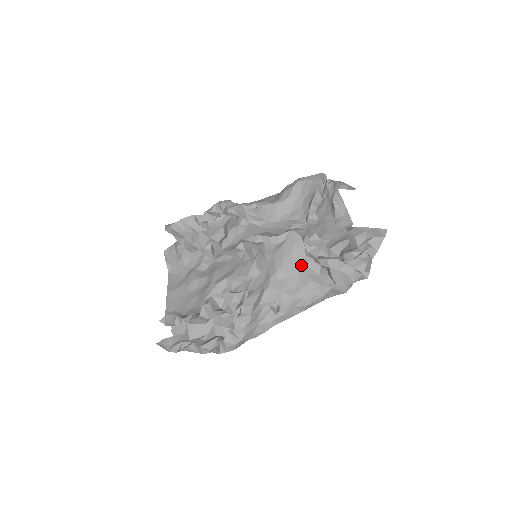
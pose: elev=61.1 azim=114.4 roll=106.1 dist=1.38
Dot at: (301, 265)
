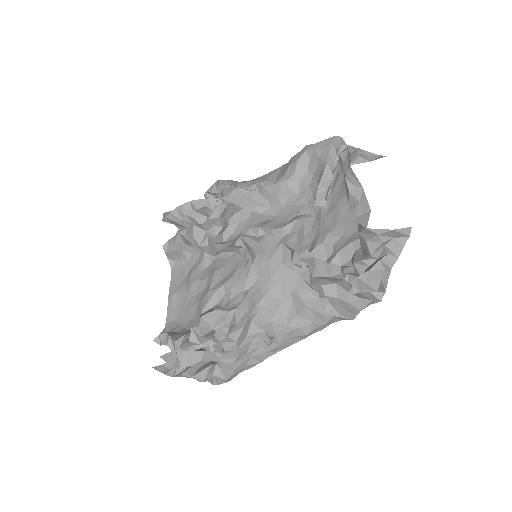
Dot at: (294, 286)
